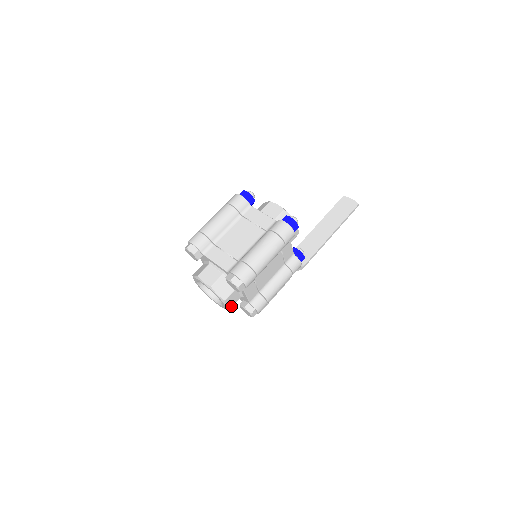
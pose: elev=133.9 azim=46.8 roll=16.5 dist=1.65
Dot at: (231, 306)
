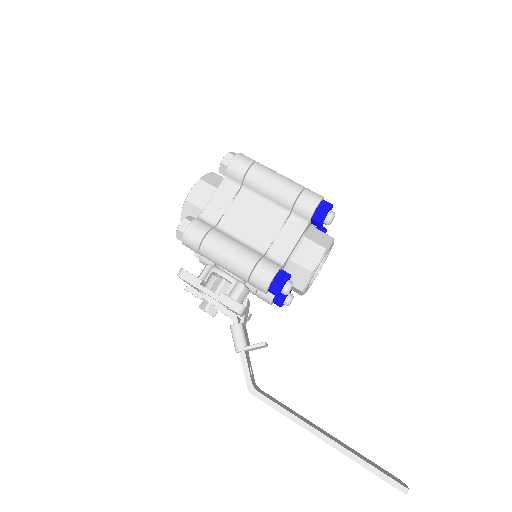
Dot at: (191, 200)
